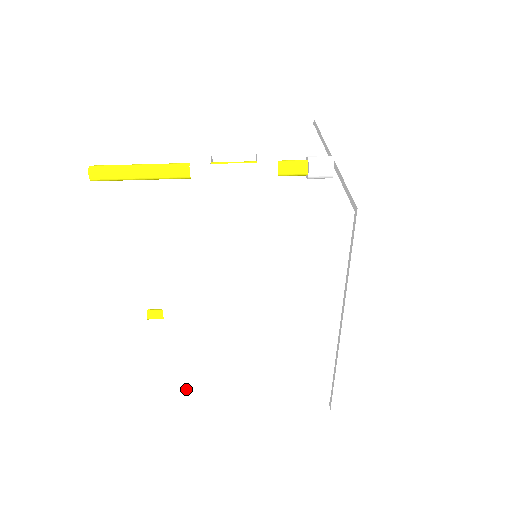
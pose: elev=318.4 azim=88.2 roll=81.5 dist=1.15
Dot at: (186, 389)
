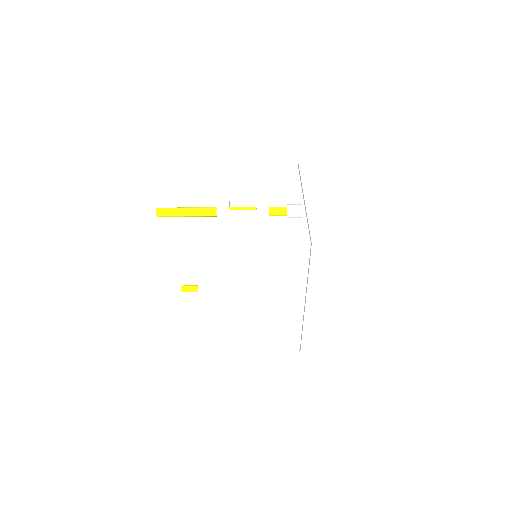
Dot at: (210, 340)
